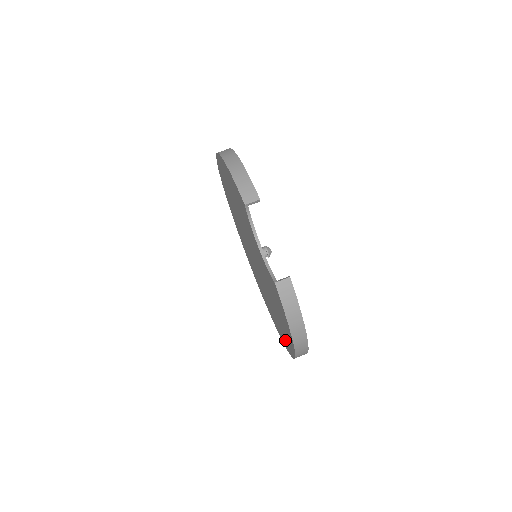
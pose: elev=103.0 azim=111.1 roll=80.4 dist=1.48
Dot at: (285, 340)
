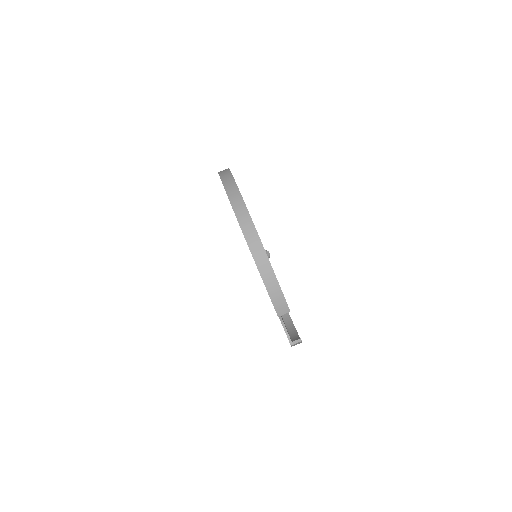
Dot at: occluded
